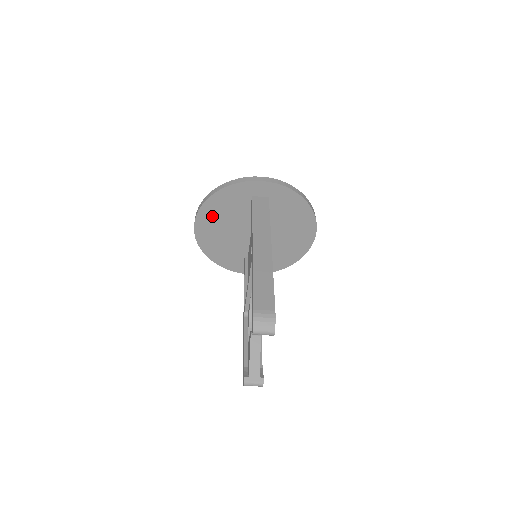
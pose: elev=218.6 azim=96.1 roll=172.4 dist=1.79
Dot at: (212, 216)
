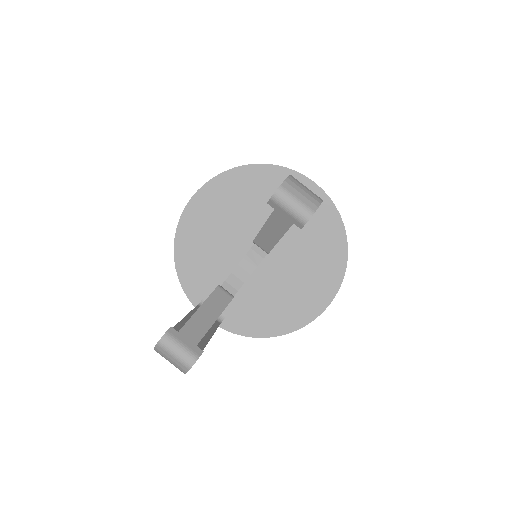
Dot at: (224, 195)
